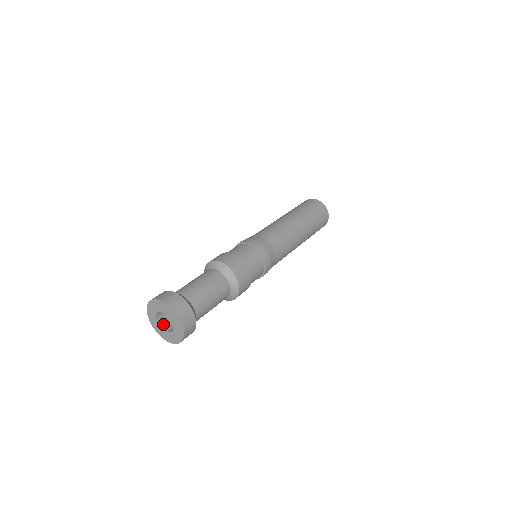
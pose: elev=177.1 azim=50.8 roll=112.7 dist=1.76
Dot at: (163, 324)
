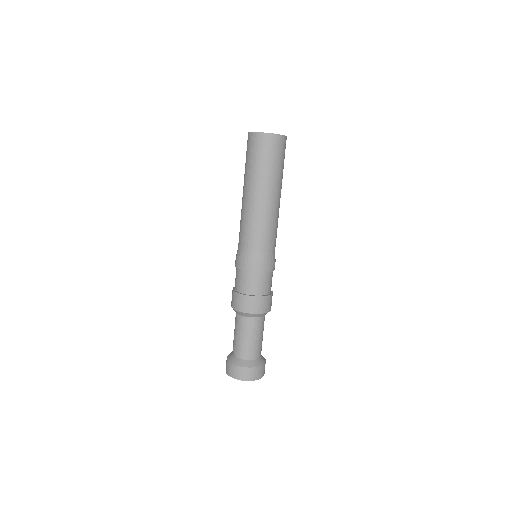
Dot at: occluded
